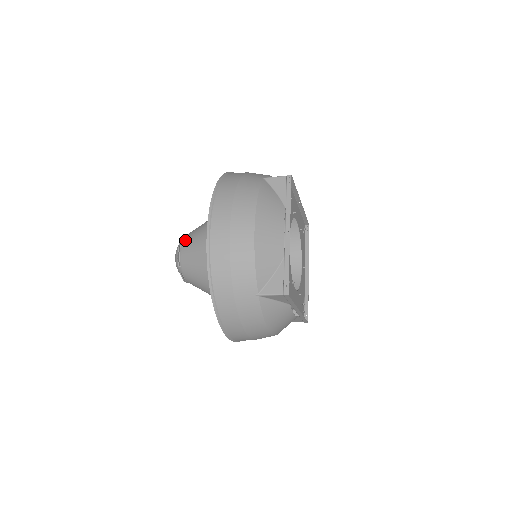
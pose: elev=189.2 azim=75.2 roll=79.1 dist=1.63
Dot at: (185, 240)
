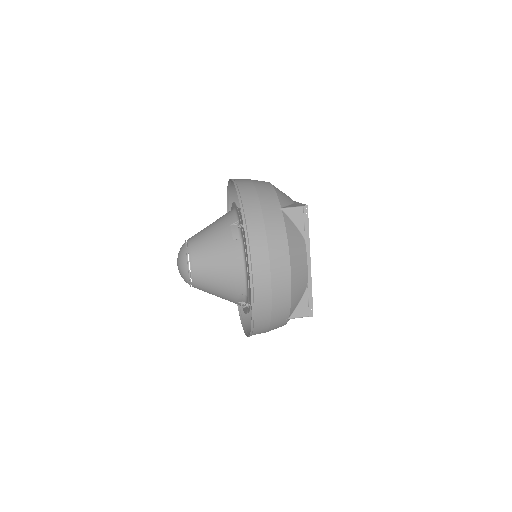
Dot at: (195, 259)
